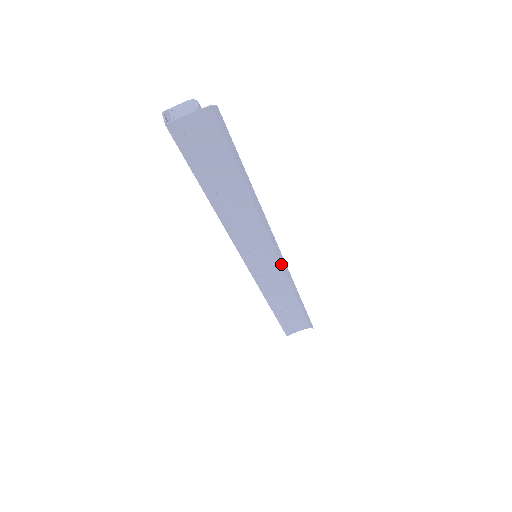
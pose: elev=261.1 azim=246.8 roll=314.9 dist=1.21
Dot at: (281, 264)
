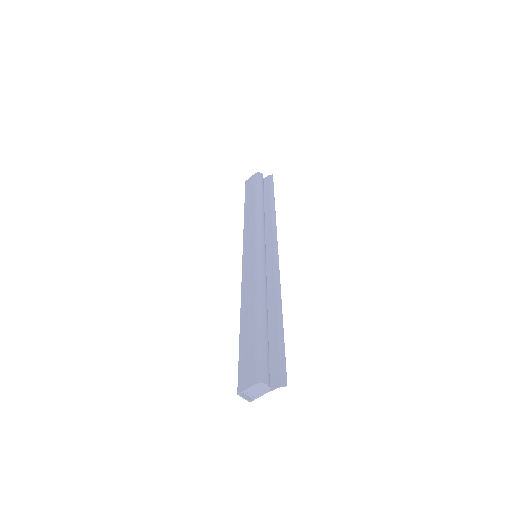
Dot at: (273, 240)
